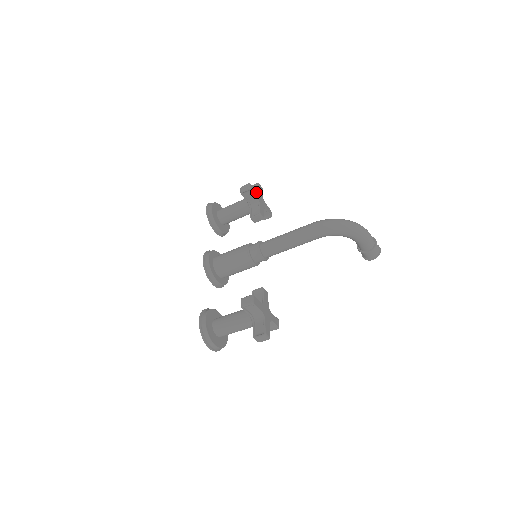
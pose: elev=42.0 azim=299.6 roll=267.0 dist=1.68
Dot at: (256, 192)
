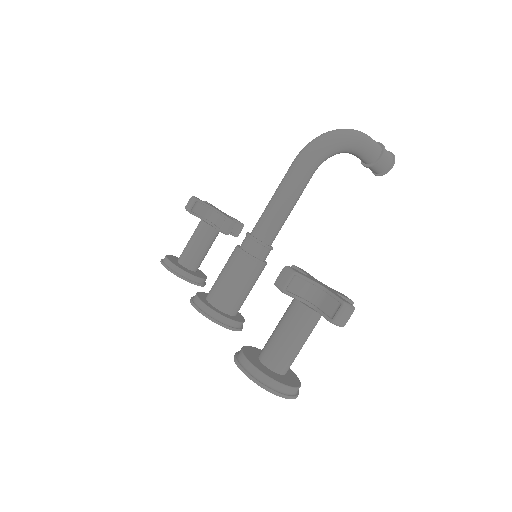
Dot at: (207, 203)
